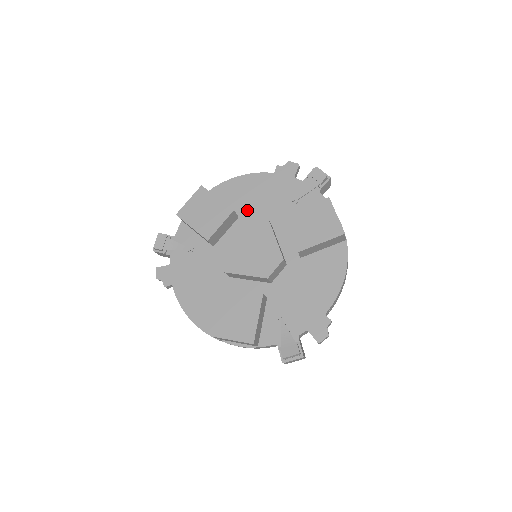
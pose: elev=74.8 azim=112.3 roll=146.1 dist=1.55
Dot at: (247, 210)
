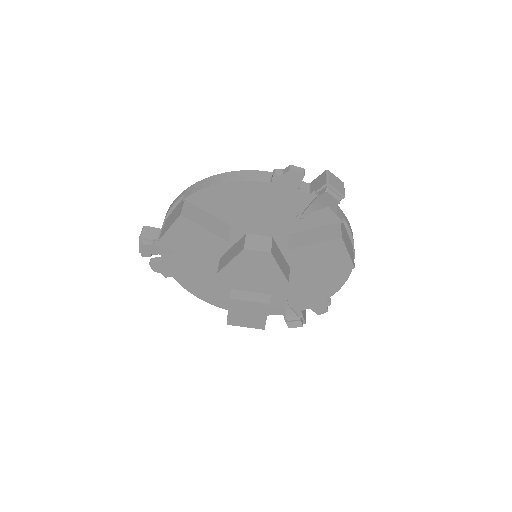
Dot at: (240, 220)
